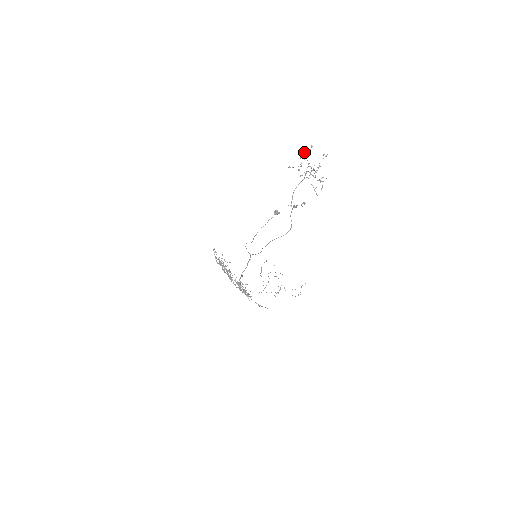
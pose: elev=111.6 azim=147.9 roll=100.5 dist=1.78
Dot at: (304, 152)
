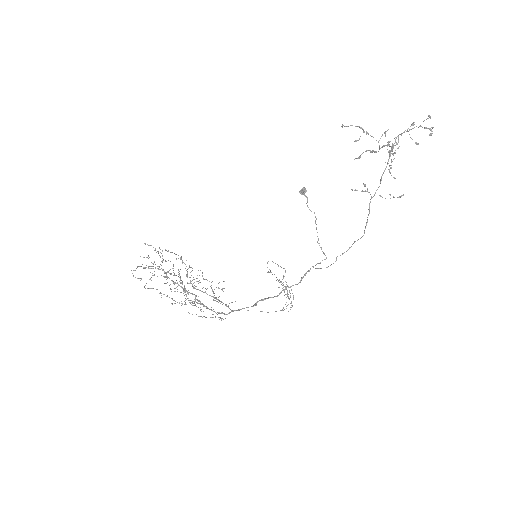
Dot at: occluded
